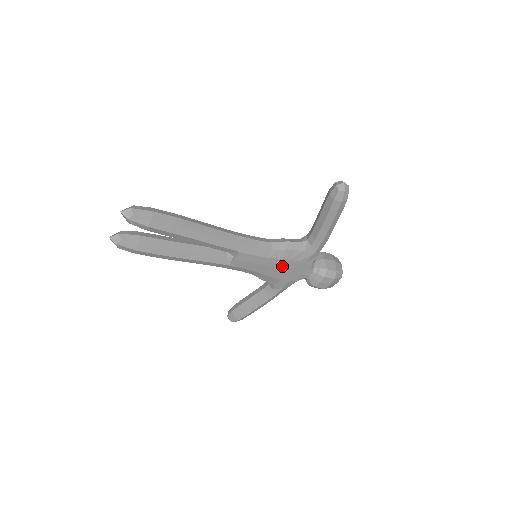
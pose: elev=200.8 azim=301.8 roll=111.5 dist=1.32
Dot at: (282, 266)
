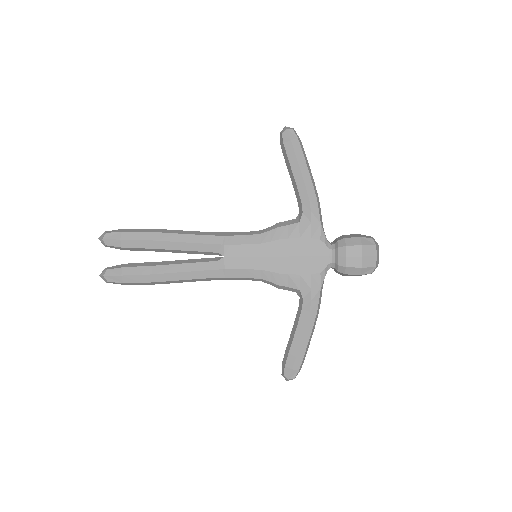
Dot at: (286, 251)
